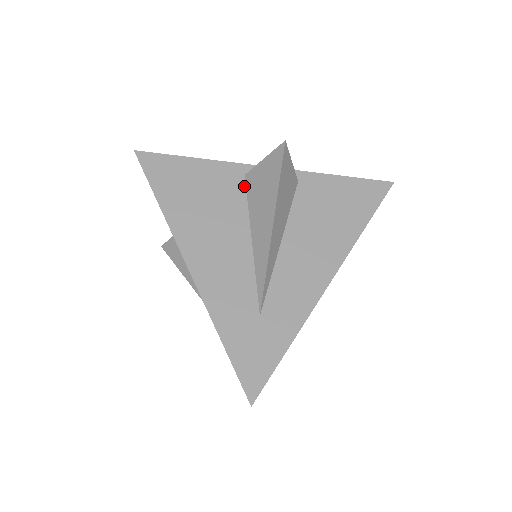
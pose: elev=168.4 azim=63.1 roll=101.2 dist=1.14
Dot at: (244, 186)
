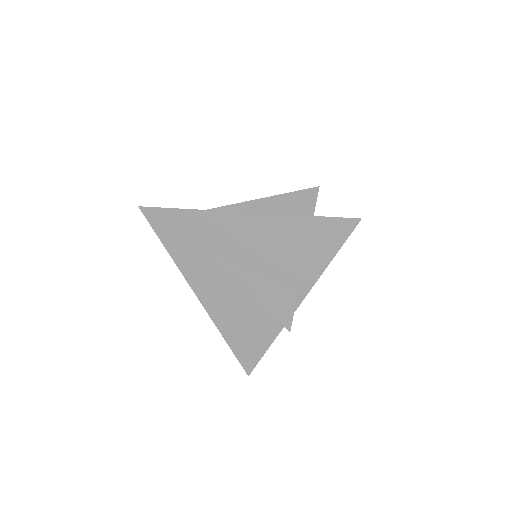
Dot at: occluded
